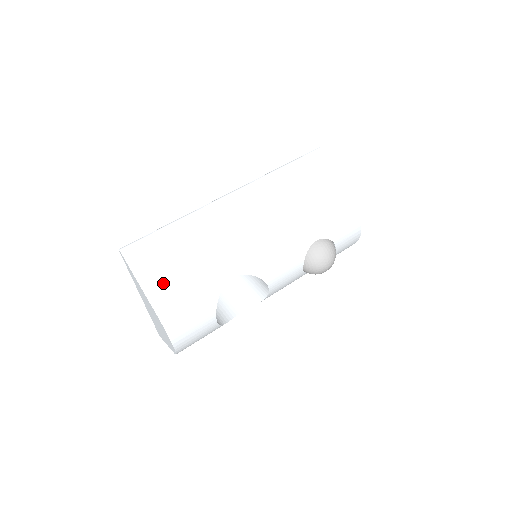
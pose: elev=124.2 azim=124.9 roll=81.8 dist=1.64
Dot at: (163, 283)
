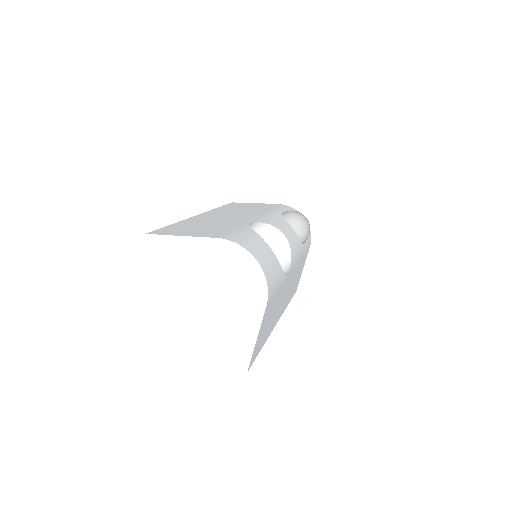
Dot at: (200, 232)
